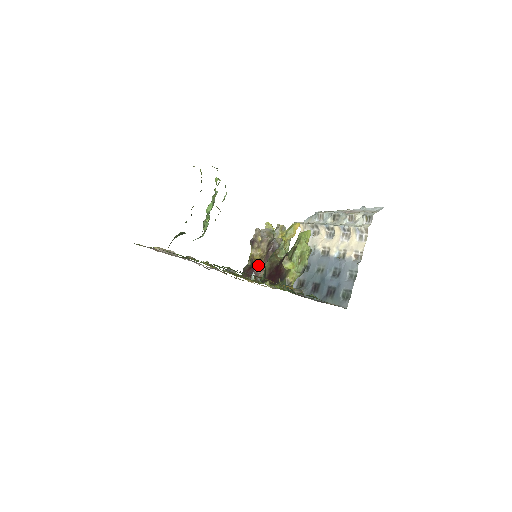
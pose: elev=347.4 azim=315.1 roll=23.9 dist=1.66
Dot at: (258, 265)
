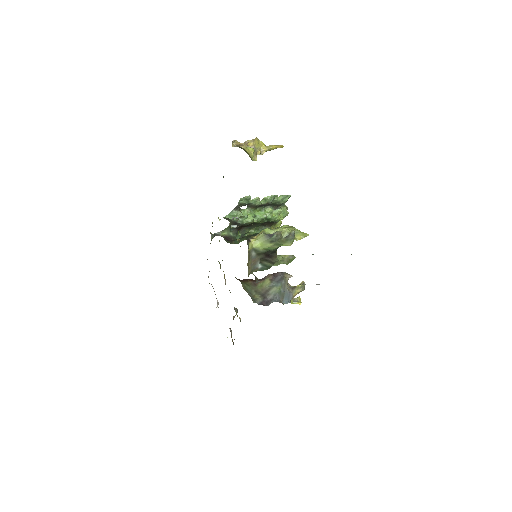
Dot at: occluded
